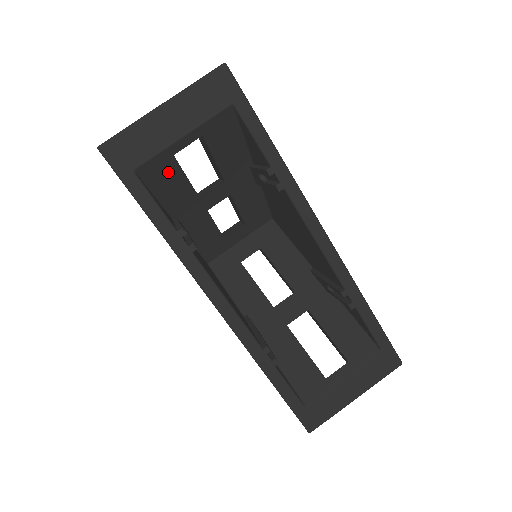
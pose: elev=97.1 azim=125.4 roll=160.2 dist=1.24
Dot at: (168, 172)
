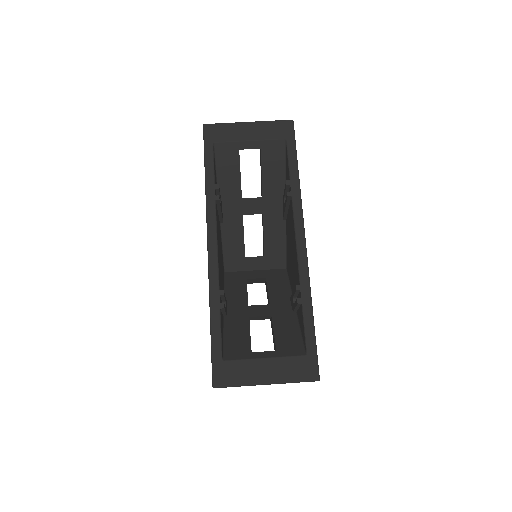
Dot at: (231, 160)
